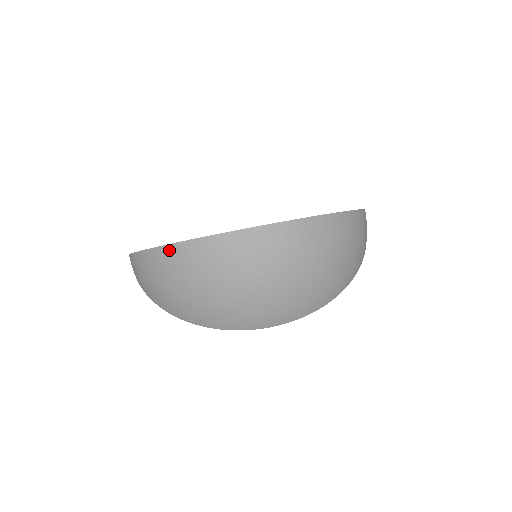
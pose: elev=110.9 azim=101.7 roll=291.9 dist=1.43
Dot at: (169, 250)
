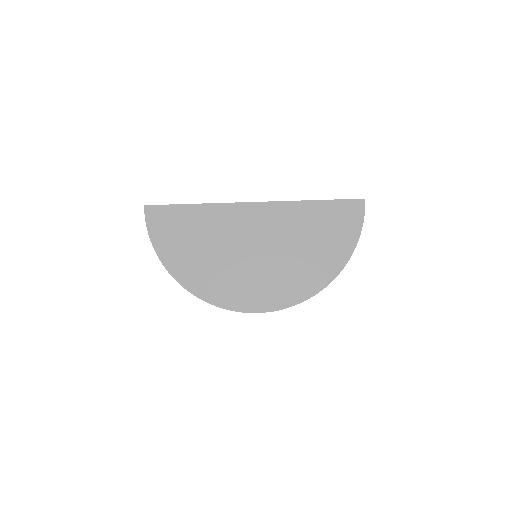
Dot at: (191, 293)
